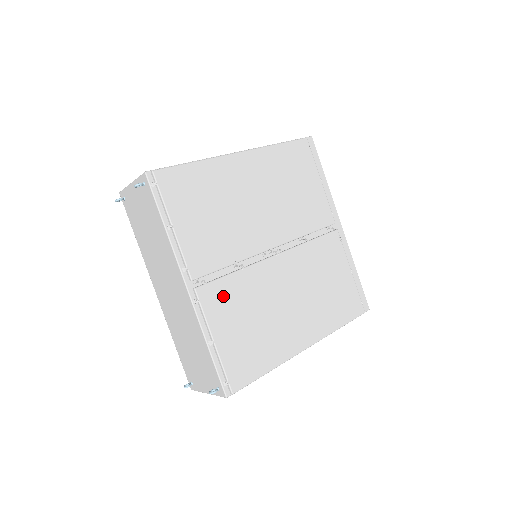
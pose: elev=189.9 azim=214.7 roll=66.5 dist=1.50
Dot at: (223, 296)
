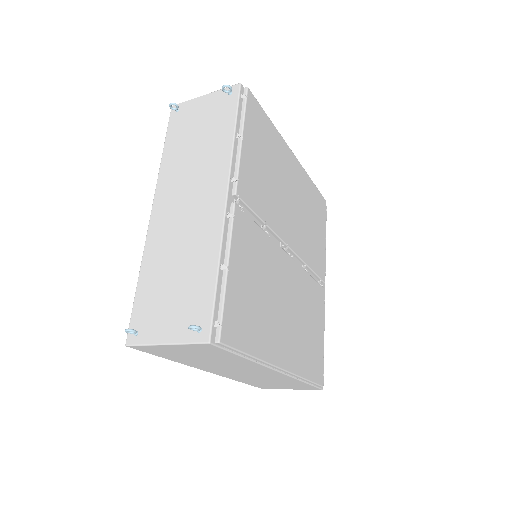
Dot at: (249, 237)
